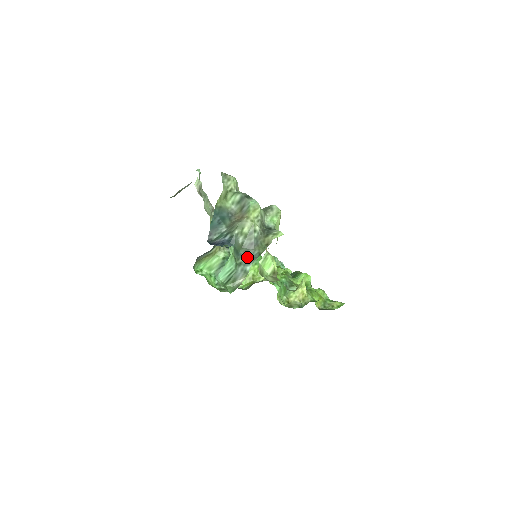
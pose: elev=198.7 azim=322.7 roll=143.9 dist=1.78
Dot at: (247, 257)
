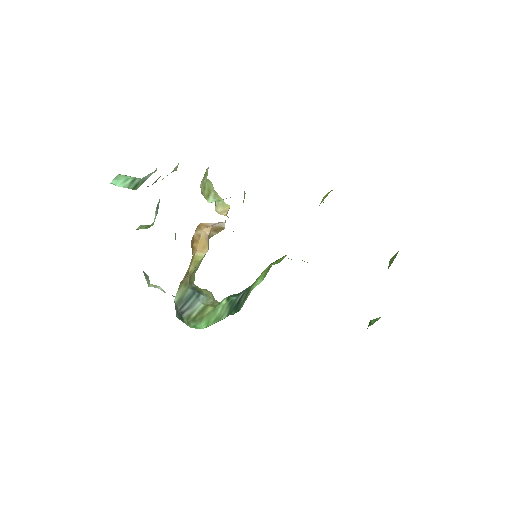
Dot at: occluded
